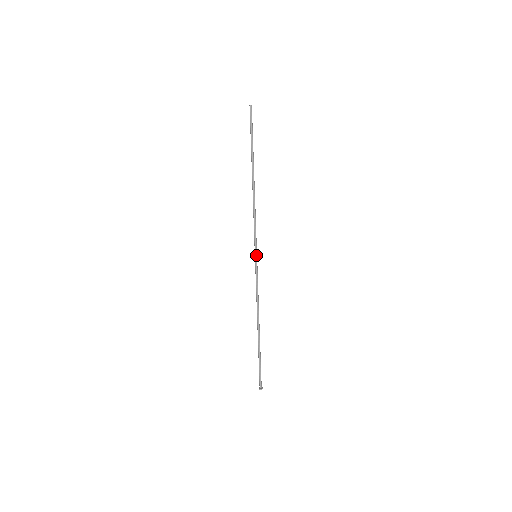
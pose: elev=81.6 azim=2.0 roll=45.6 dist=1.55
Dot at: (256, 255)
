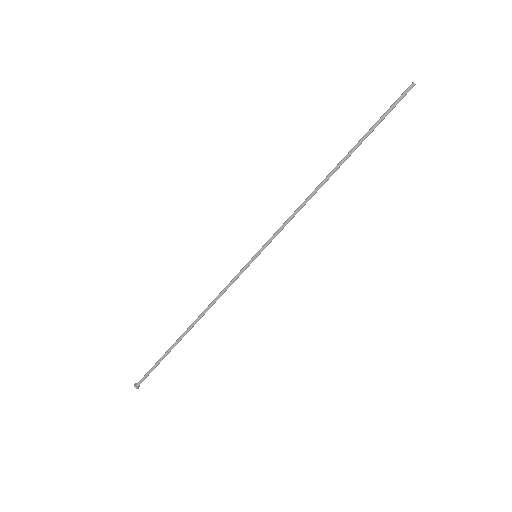
Dot at: (257, 255)
